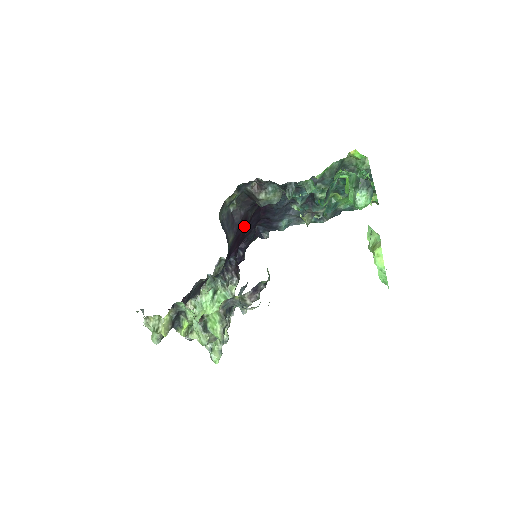
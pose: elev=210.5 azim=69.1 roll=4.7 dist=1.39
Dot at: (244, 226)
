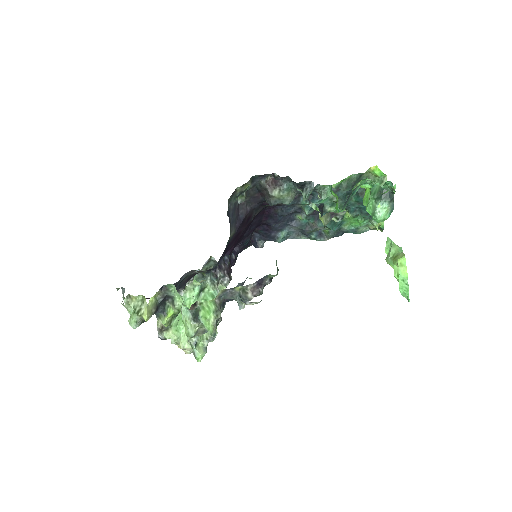
Dot at: (246, 225)
